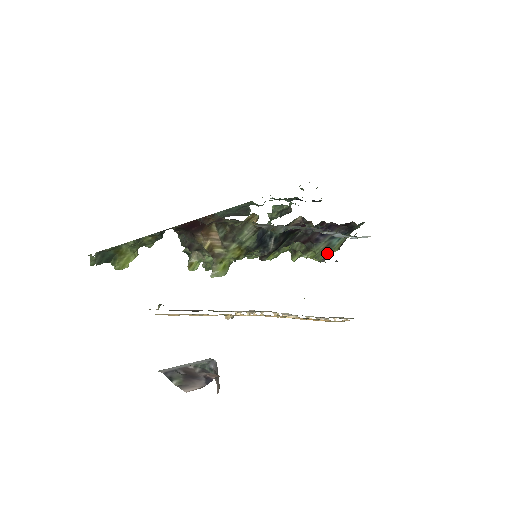
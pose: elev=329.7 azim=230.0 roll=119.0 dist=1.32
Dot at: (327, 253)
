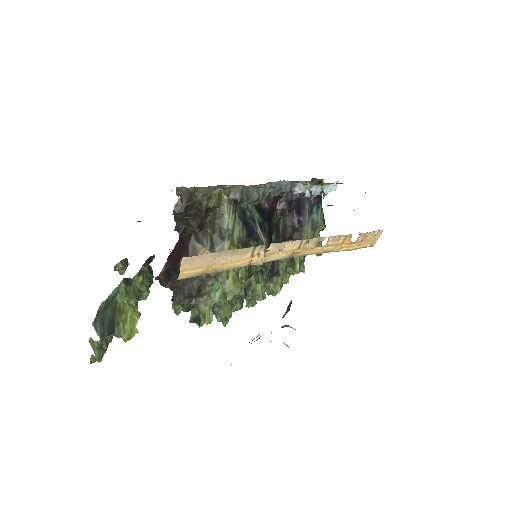
Dot at: occluded
